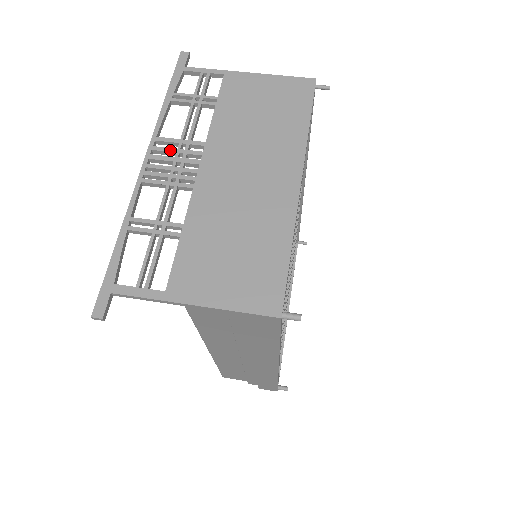
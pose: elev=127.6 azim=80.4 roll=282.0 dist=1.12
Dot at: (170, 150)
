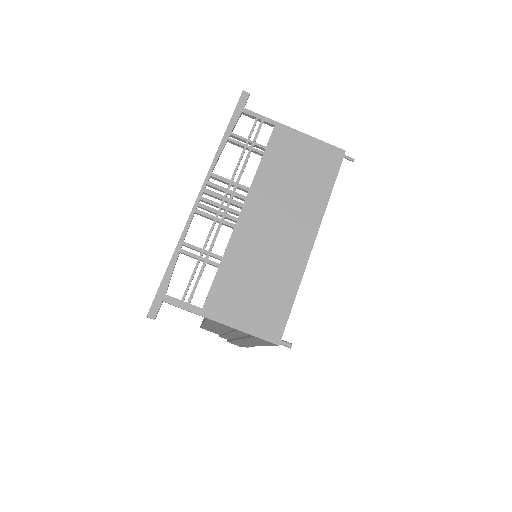
Dot at: (221, 188)
